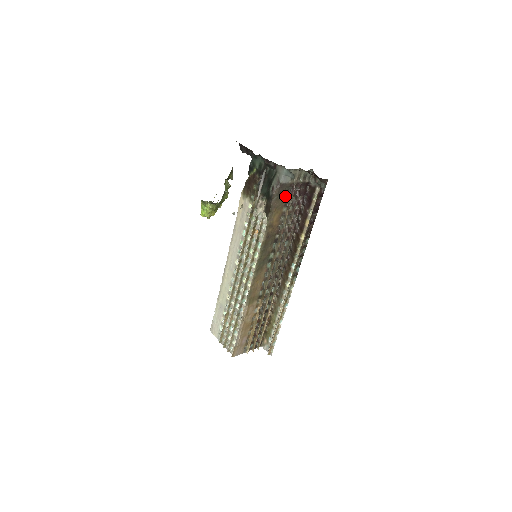
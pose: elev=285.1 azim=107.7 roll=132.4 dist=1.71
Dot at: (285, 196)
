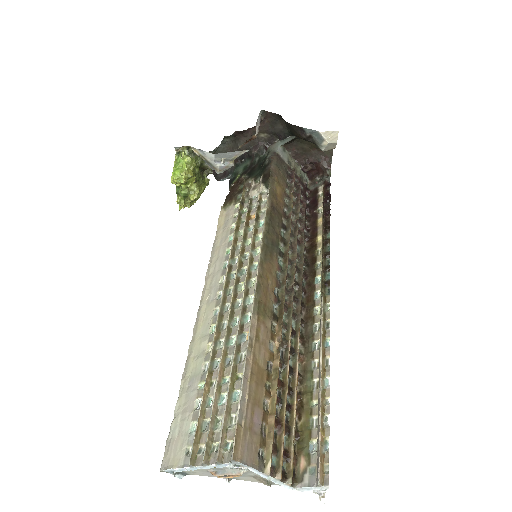
Dot at: (285, 175)
